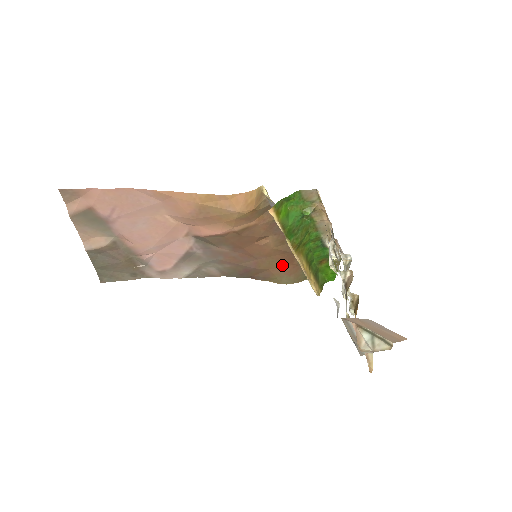
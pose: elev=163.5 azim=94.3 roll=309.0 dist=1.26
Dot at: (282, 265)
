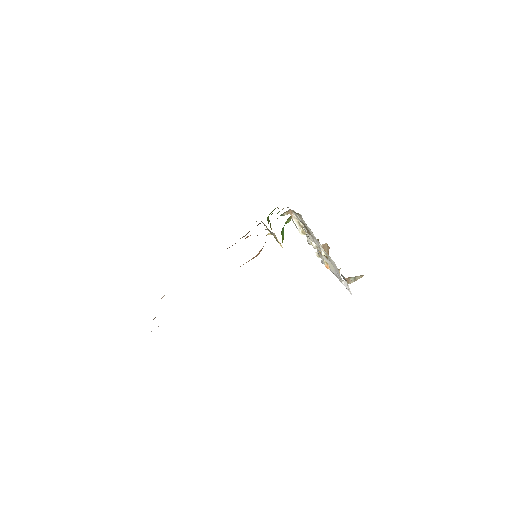
Dot at: occluded
